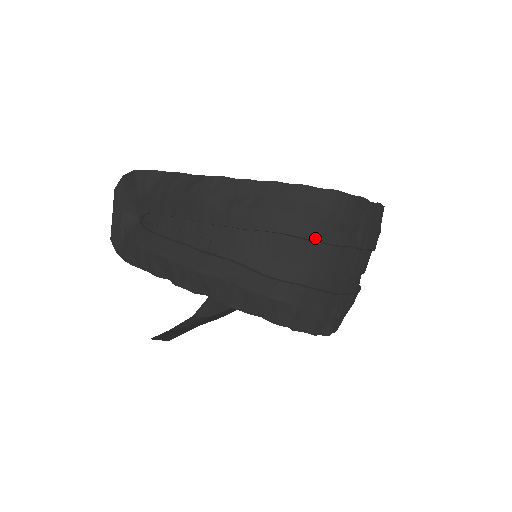
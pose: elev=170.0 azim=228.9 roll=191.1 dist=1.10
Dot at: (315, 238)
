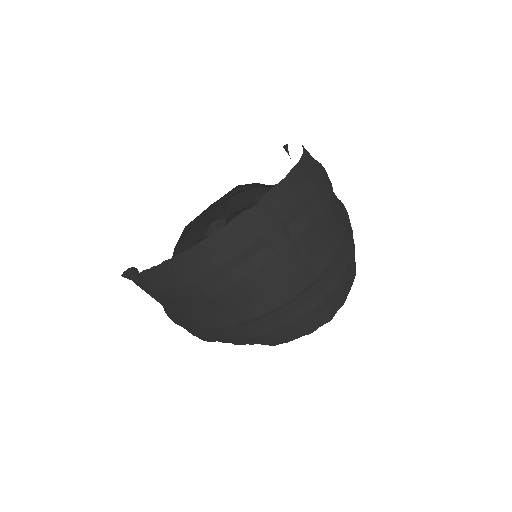
Dot at: (224, 287)
